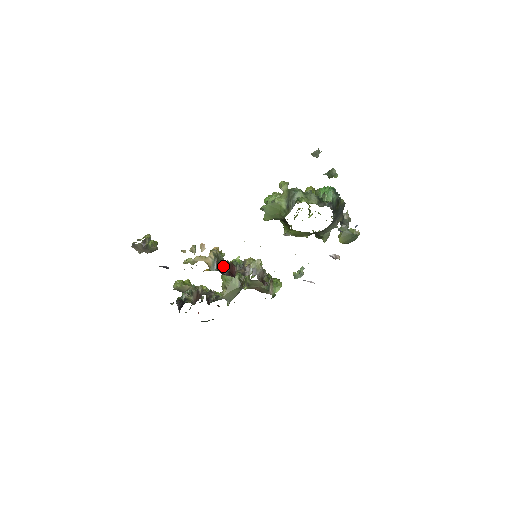
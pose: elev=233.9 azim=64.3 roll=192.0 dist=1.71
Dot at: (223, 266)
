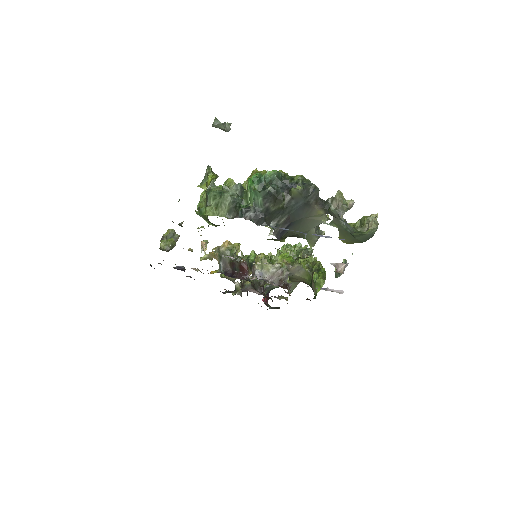
Dot at: (232, 265)
